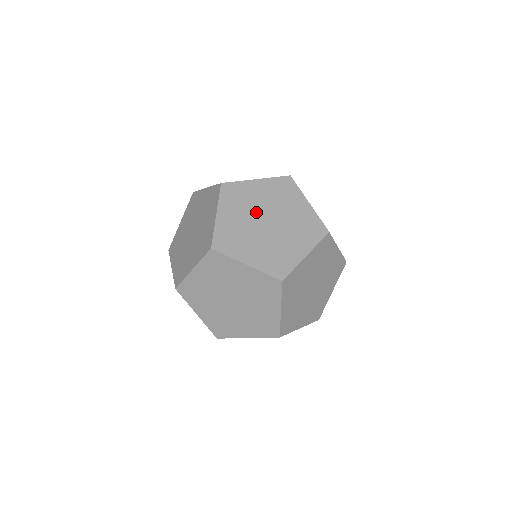
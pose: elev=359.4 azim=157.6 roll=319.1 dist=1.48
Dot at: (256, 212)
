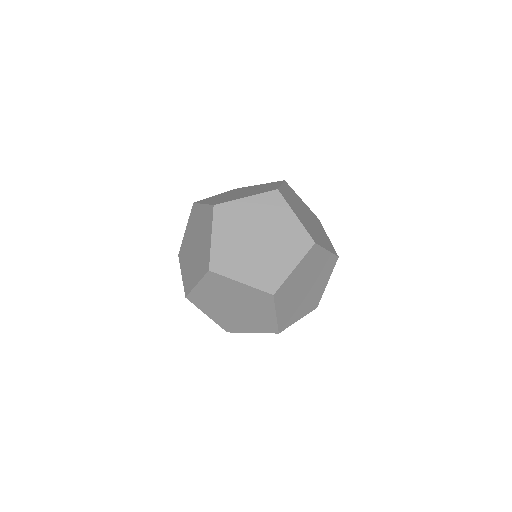
Dot at: (190, 248)
